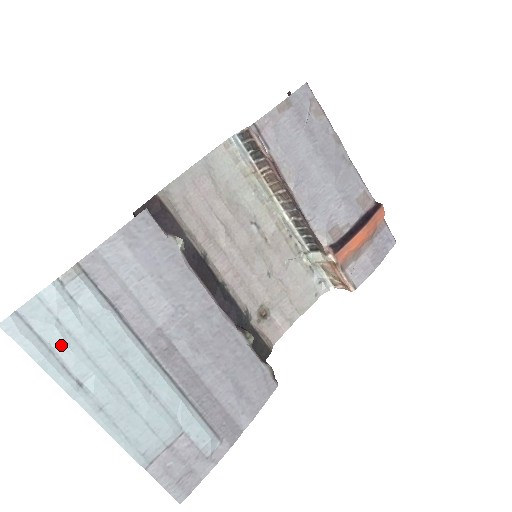
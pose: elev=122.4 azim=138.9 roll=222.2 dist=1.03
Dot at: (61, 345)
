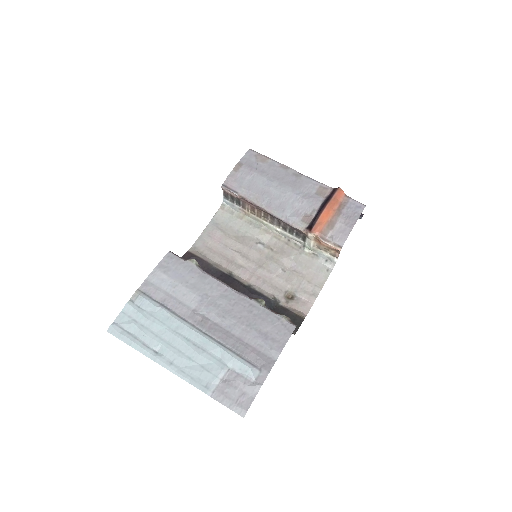
Dot at: (140, 333)
